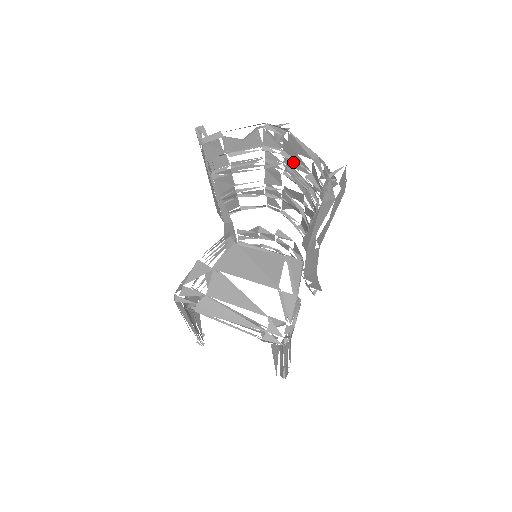
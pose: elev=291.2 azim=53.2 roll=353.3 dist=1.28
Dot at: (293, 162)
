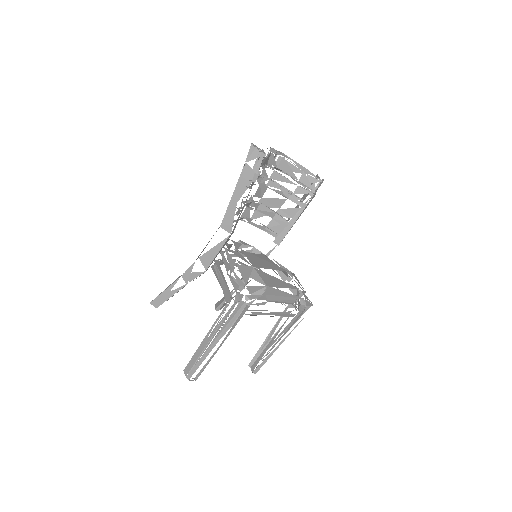
Dot at: (279, 177)
